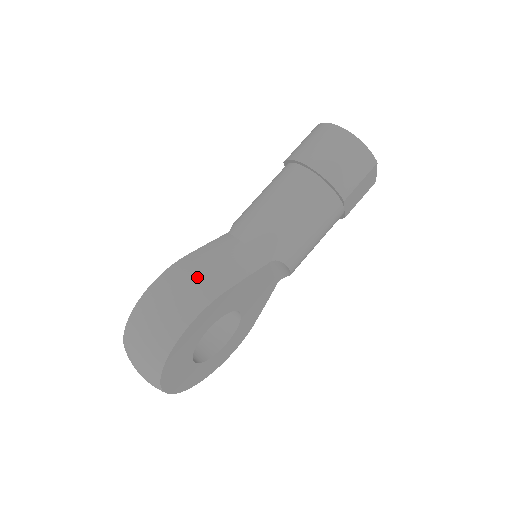
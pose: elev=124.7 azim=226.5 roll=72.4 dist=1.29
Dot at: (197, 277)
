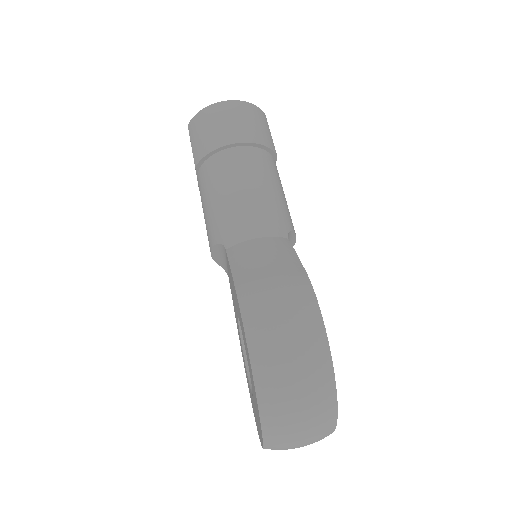
Dot at: (276, 282)
